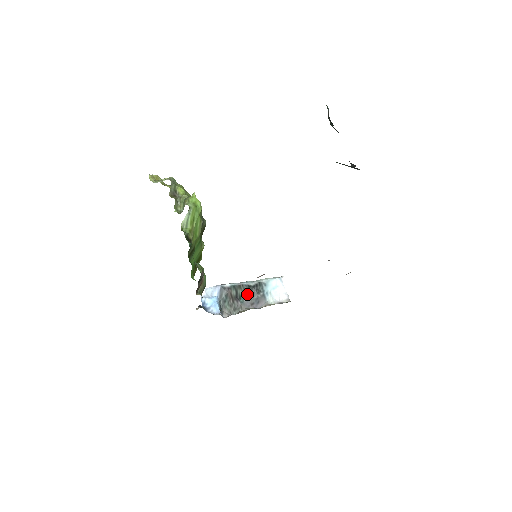
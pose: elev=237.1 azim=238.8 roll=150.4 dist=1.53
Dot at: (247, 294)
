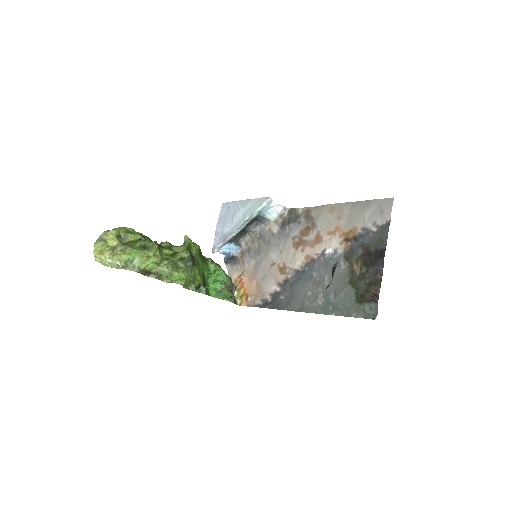
Dot at: occluded
